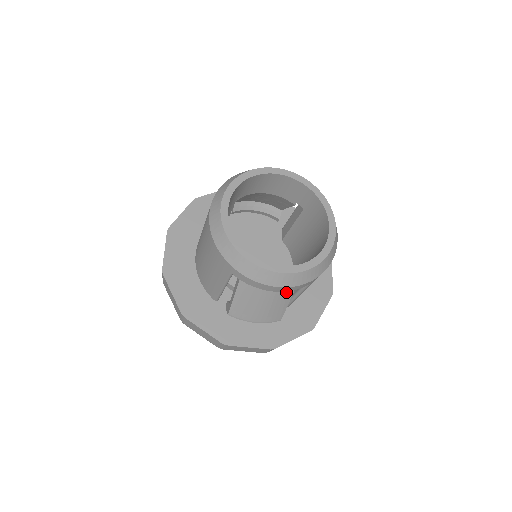
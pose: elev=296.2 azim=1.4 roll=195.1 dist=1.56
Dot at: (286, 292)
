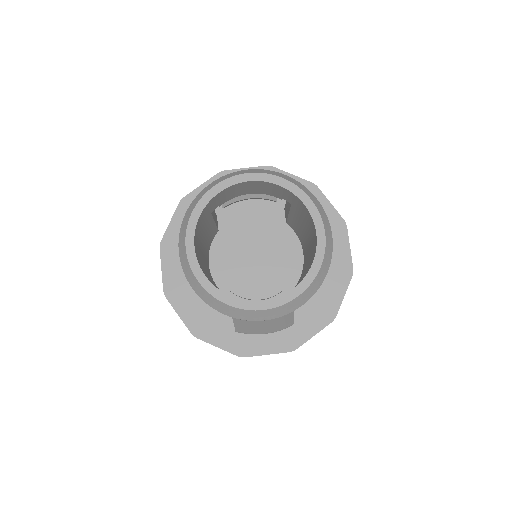
Dot at: occluded
